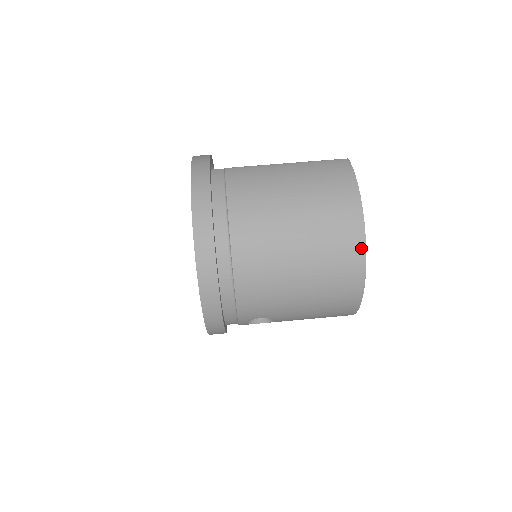
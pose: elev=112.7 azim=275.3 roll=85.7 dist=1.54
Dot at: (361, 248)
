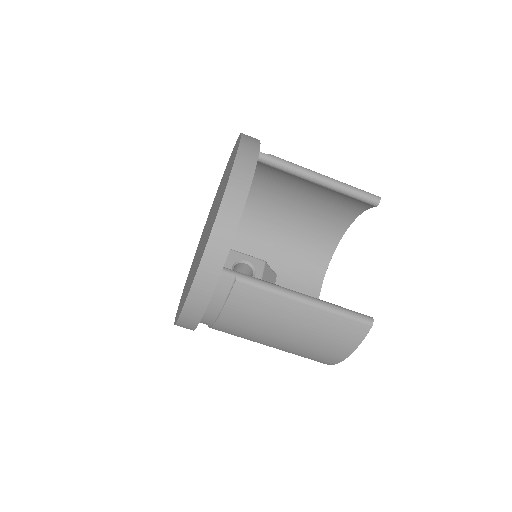
Dot at: occluded
